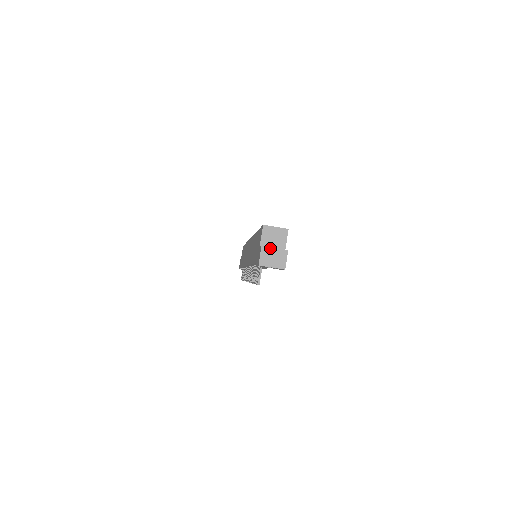
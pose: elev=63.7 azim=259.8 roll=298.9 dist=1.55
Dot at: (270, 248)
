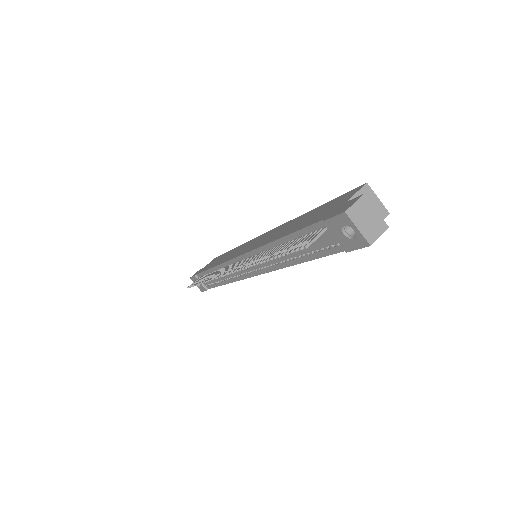
Dot at: (371, 205)
